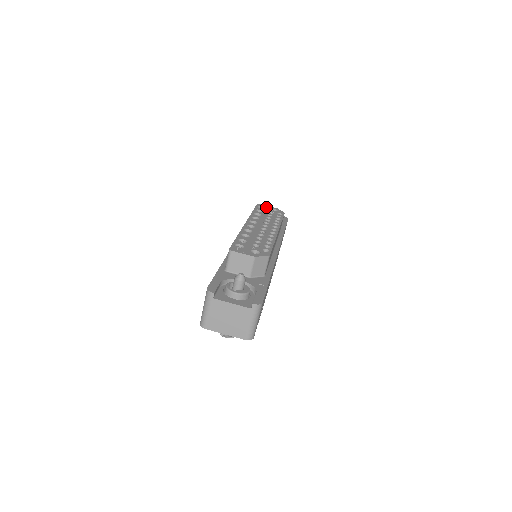
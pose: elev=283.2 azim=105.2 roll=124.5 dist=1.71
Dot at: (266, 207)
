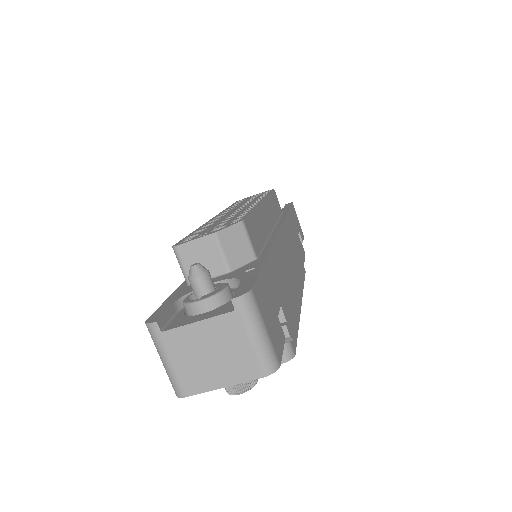
Dot at: occluded
